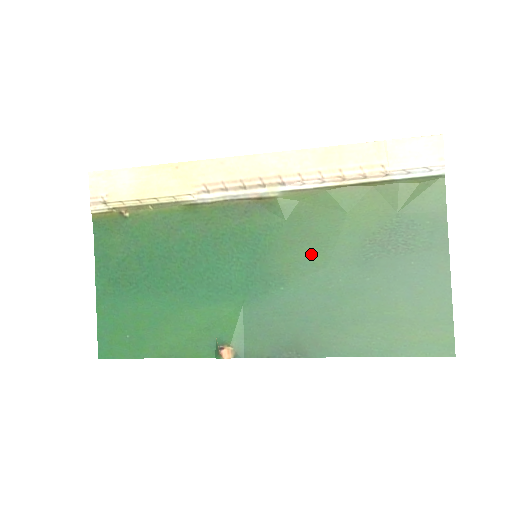
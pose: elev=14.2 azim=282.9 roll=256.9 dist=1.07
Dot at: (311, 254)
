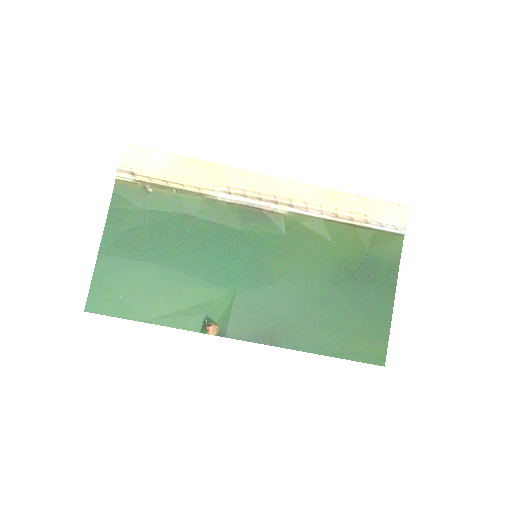
Dot at: (300, 266)
